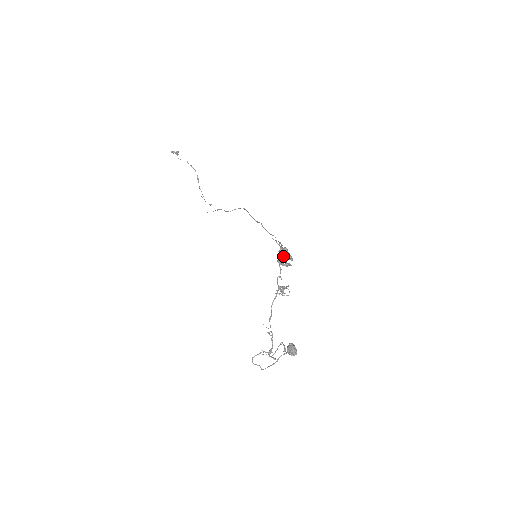
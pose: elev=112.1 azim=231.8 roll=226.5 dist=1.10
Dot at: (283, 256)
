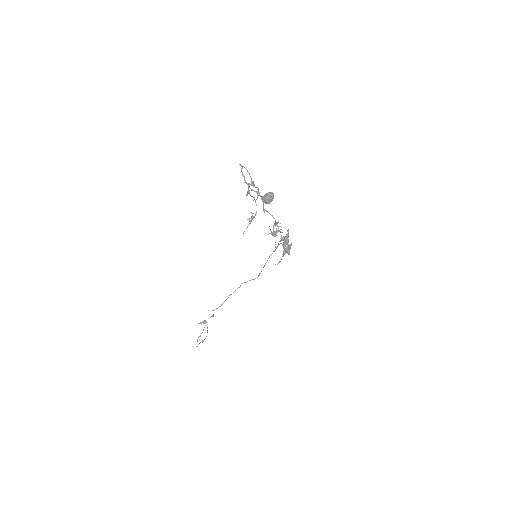
Dot at: occluded
